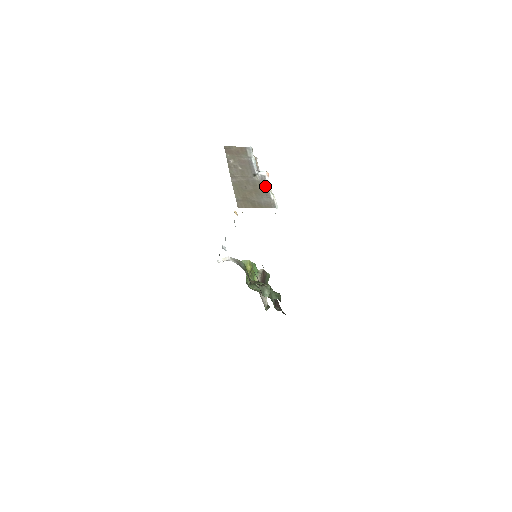
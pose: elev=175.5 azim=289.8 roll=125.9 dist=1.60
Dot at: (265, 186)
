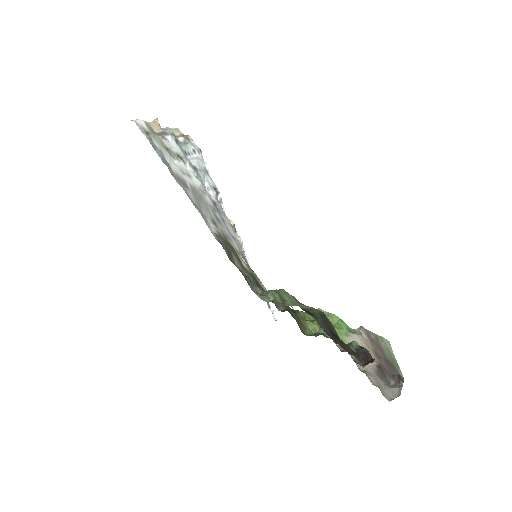
Dot at: occluded
